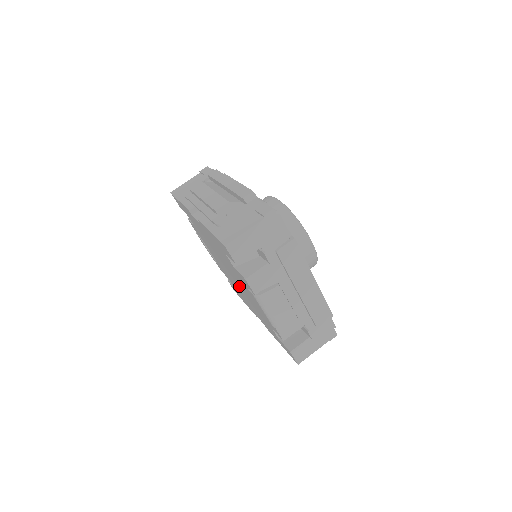
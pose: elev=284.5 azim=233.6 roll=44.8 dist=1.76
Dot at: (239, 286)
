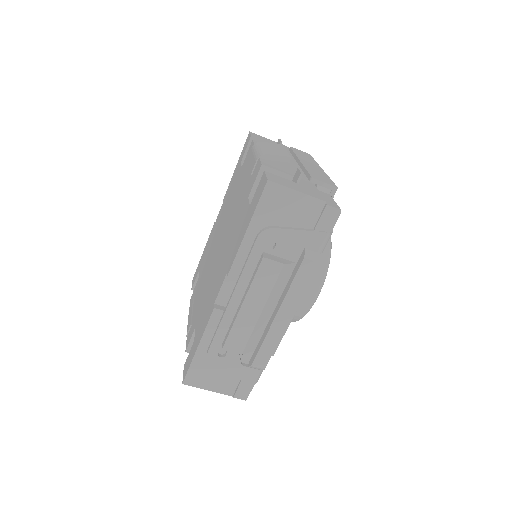
Dot at: (217, 244)
